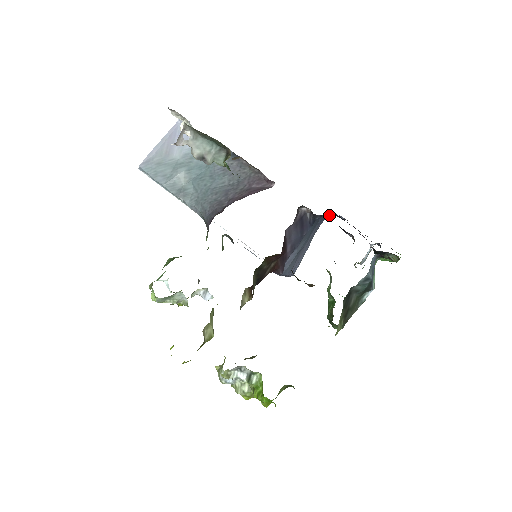
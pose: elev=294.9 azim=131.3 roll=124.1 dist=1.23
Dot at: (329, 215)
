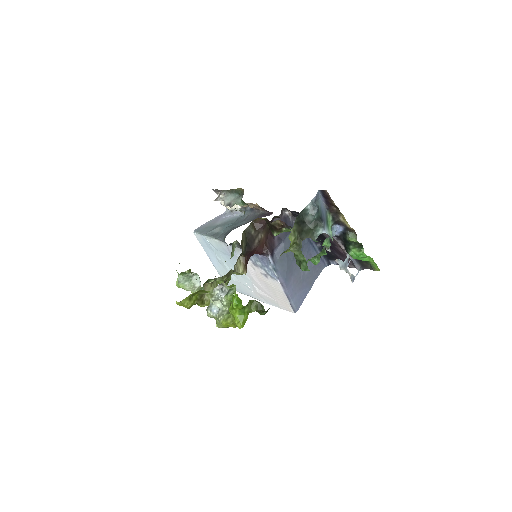
Dot at: (323, 259)
